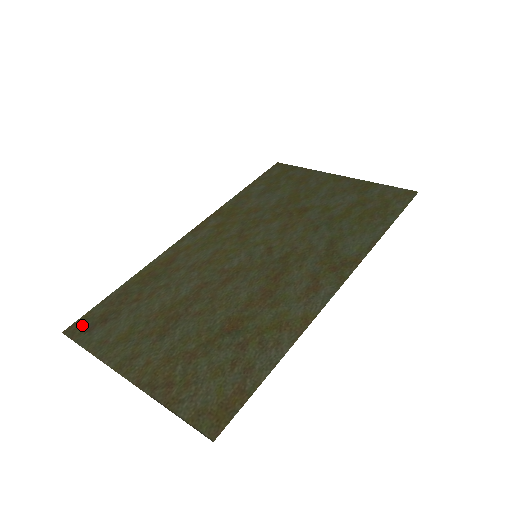
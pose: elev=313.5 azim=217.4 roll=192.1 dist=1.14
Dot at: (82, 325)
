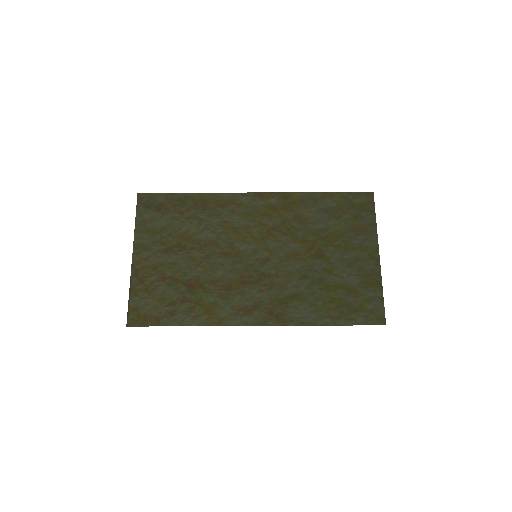
Dot at: (148, 199)
